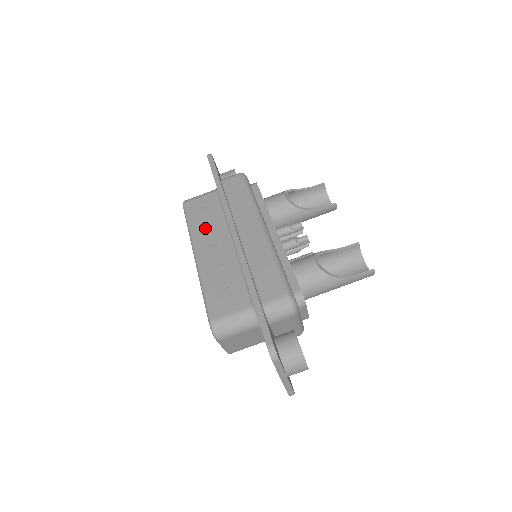
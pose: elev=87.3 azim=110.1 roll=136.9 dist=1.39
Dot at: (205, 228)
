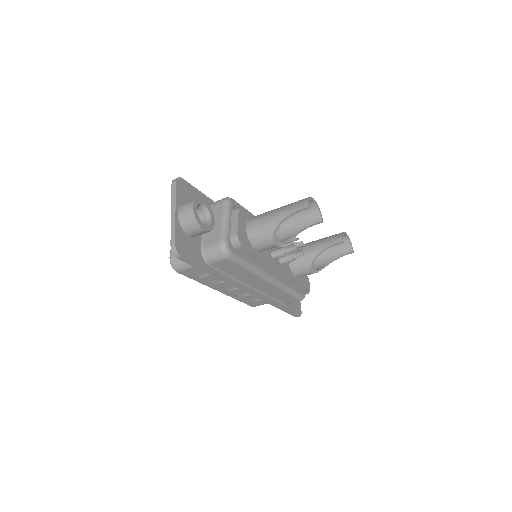
Dot at: (215, 281)
